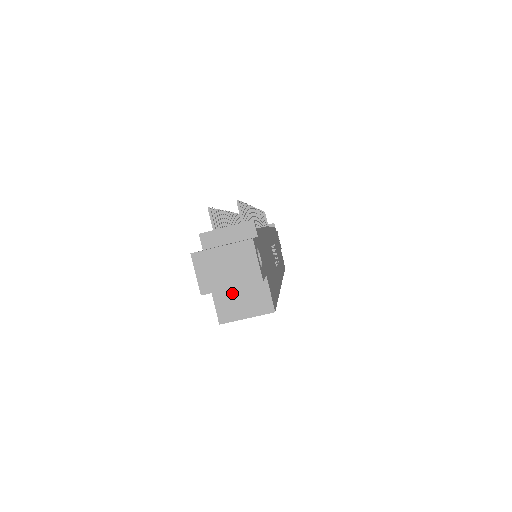
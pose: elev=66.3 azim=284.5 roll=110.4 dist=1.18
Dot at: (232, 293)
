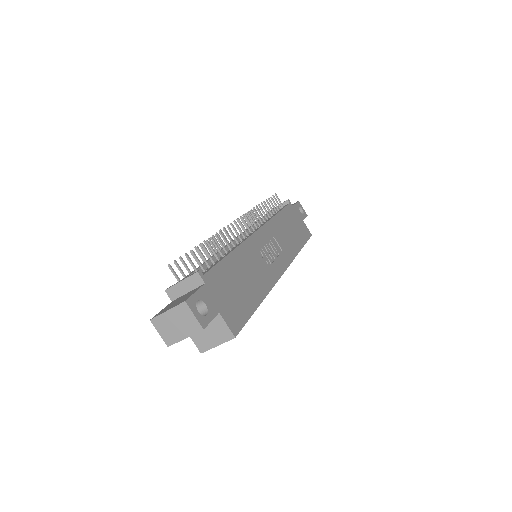
Dot at: occluded
